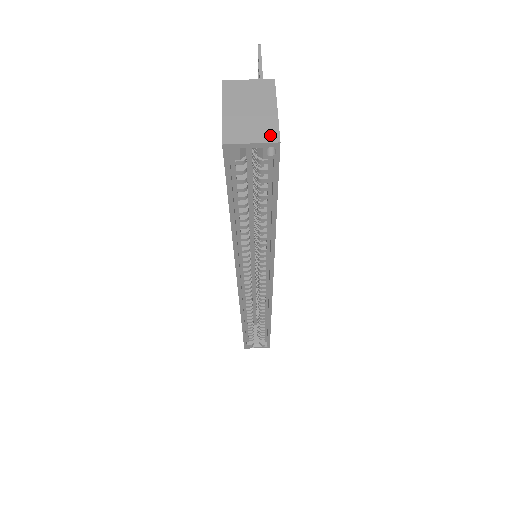
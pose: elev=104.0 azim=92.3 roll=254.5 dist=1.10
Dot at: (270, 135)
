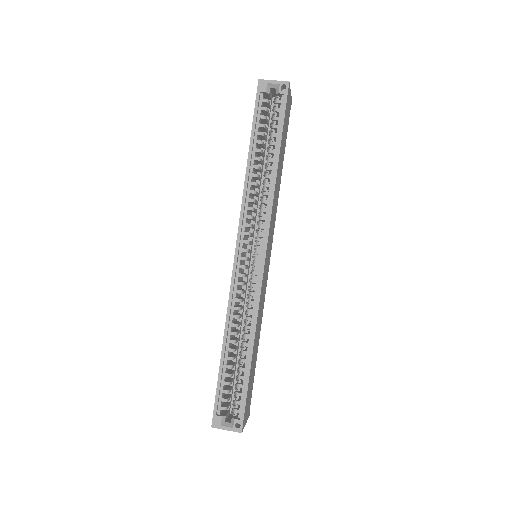
Dot at: (284, 83)
